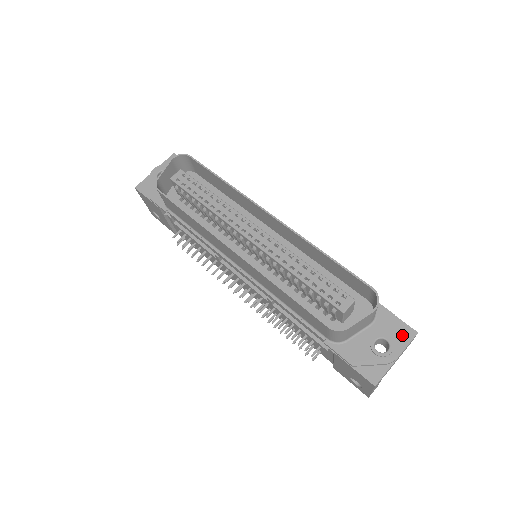
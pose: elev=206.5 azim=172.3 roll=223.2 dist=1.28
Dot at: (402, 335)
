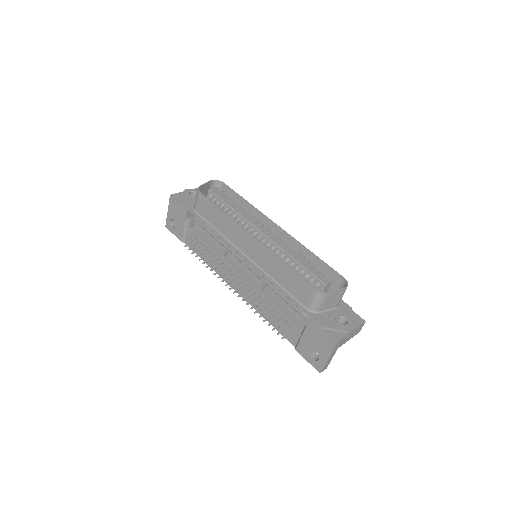
Dot at: (355, 320)
